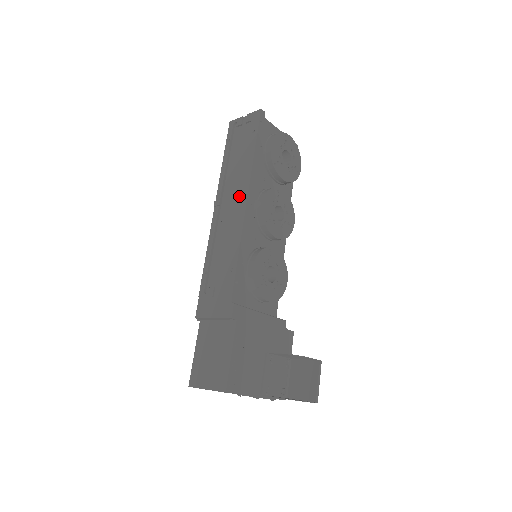
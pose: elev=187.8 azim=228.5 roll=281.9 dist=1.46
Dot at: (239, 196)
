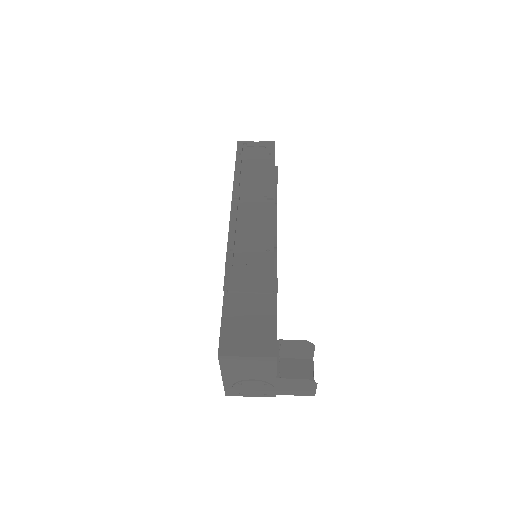
Dot at: (262, 196)
